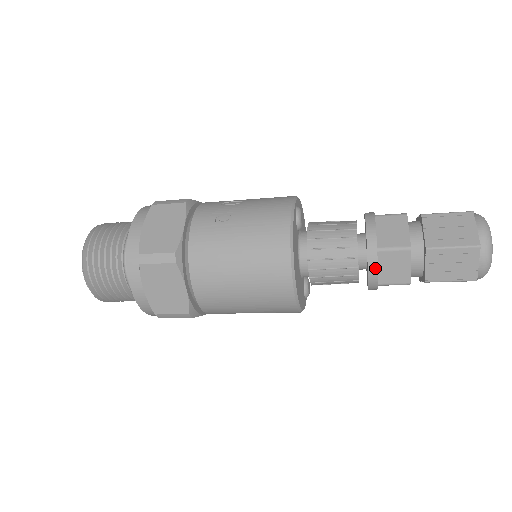
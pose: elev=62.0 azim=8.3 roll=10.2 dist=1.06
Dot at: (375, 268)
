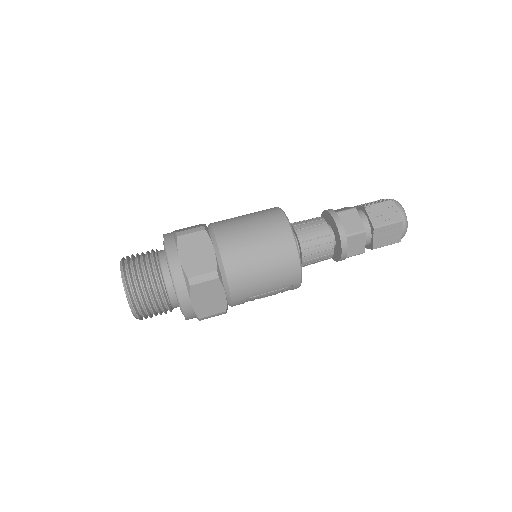
Dot at: (340, 221)
